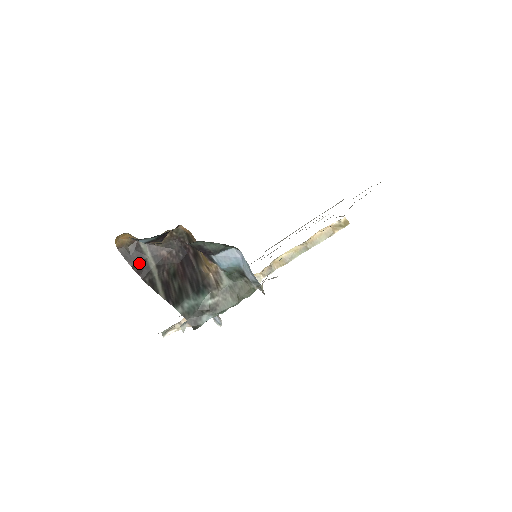
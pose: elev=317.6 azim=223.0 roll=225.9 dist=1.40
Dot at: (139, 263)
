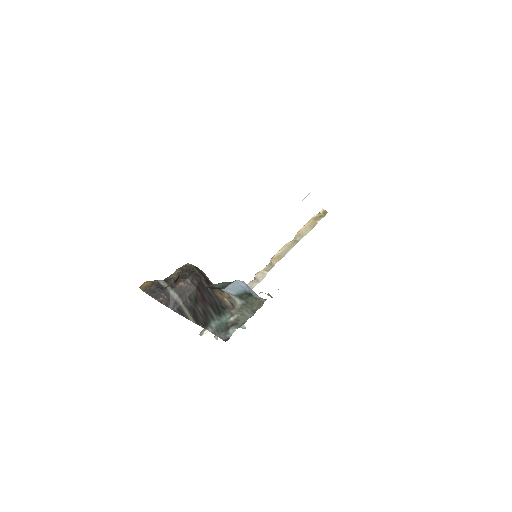
Dot at: (164, 297)
